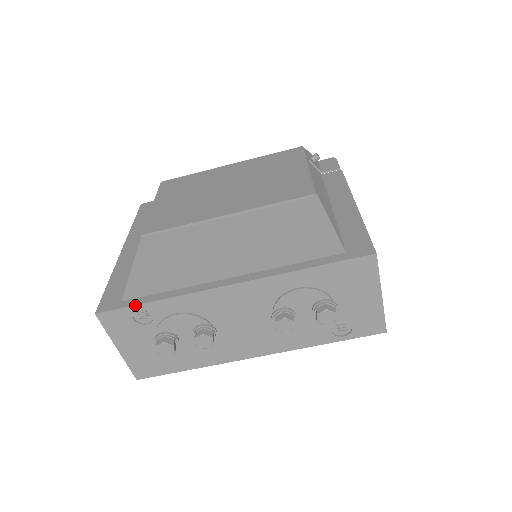
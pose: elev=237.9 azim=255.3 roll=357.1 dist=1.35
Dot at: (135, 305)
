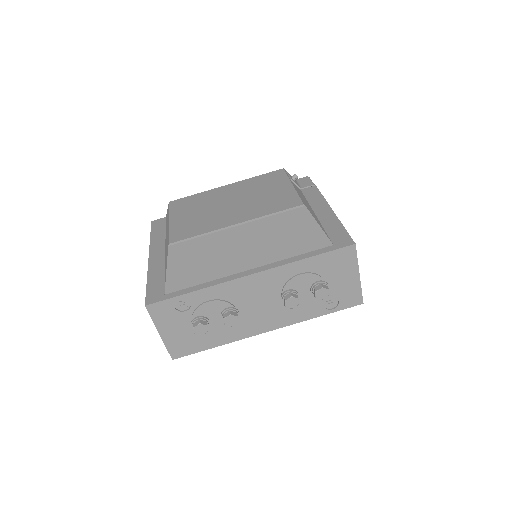
Dot at: (177, 296)
